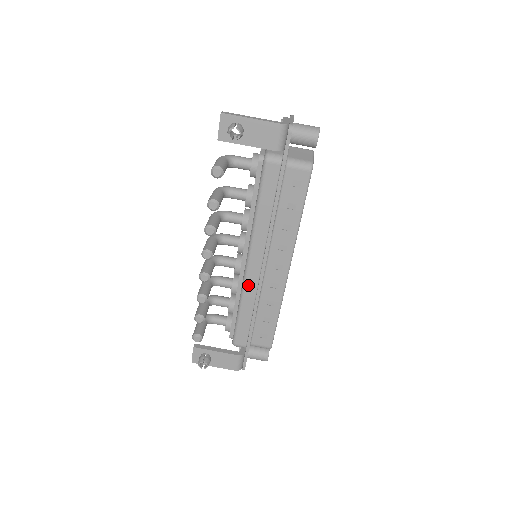
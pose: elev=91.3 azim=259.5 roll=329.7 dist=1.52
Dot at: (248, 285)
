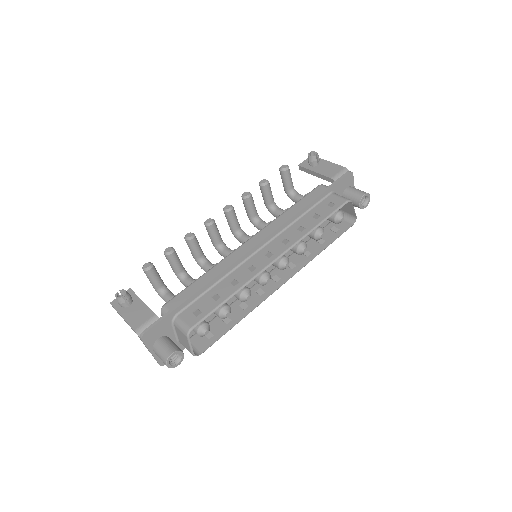
Dot at: (231, 256)
